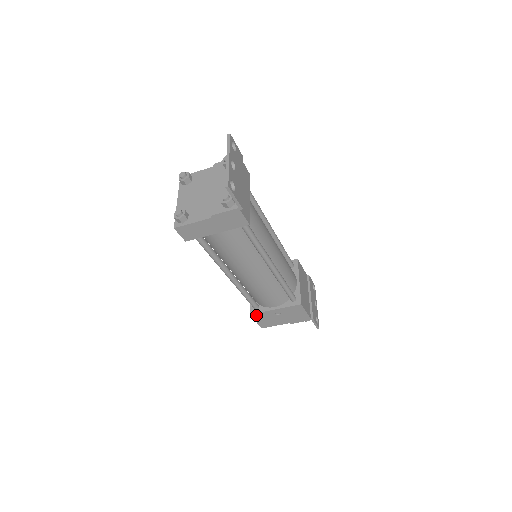
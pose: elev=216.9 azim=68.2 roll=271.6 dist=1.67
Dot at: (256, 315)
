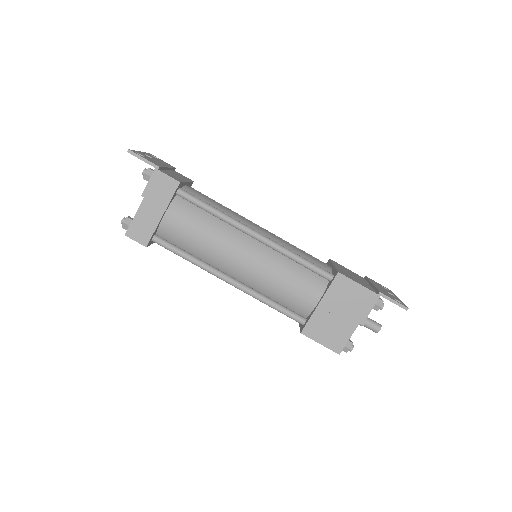
Dot at: (309, 330)
